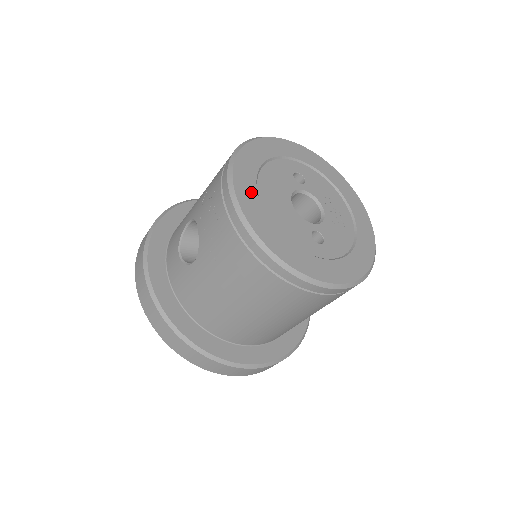
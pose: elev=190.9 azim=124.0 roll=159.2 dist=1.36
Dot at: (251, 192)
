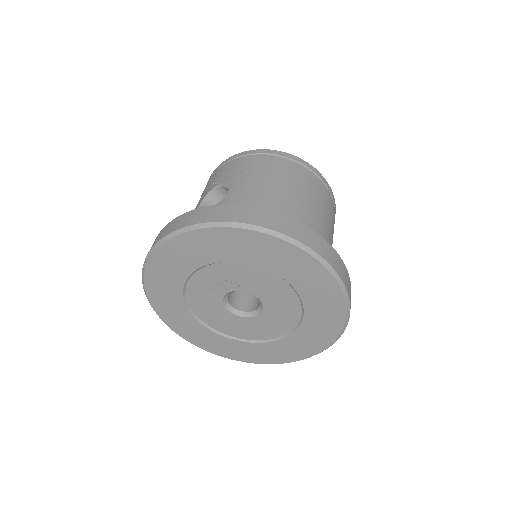
Dot at: occluded
